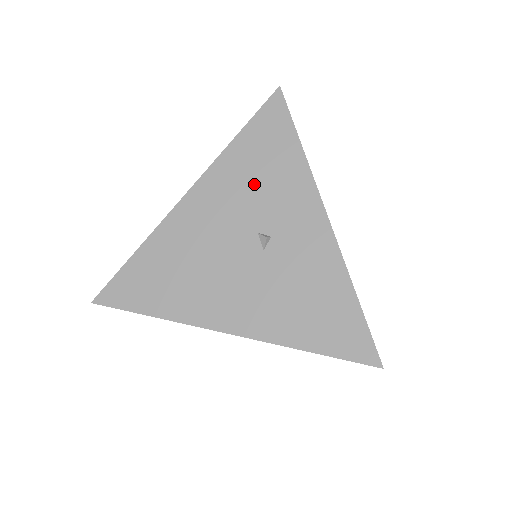
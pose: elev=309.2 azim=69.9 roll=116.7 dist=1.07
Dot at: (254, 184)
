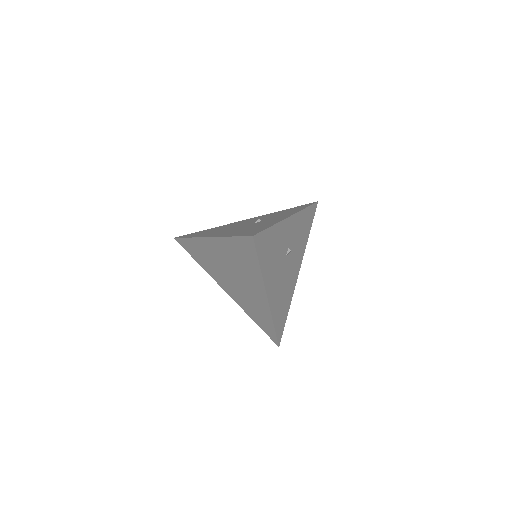
Dot at: occluded
